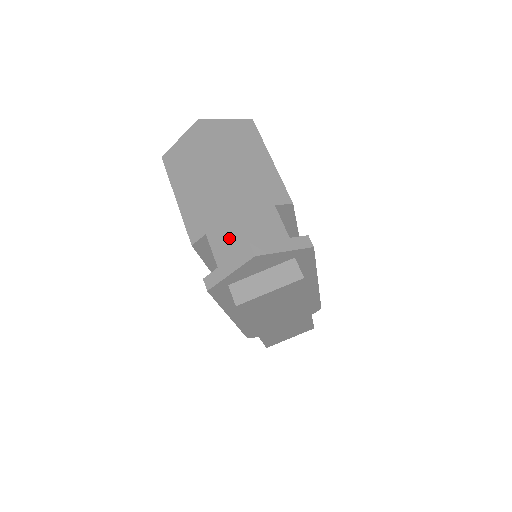
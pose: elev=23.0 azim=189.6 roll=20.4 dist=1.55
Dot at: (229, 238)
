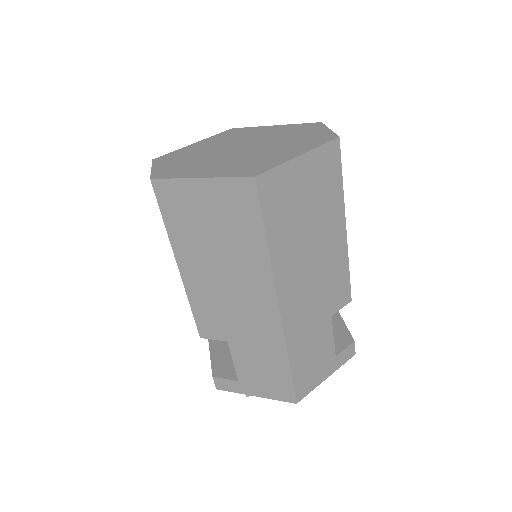
Dot at: (265, 369)
